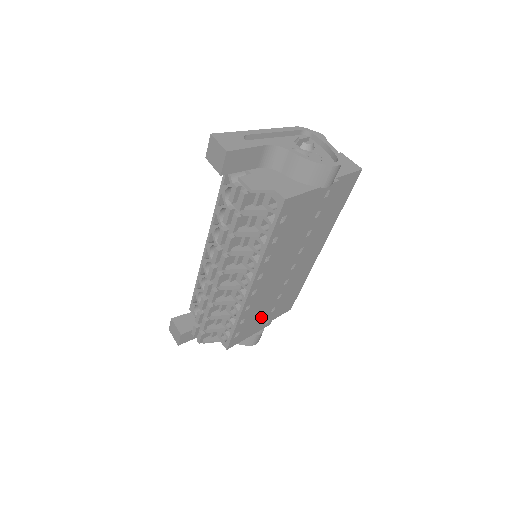
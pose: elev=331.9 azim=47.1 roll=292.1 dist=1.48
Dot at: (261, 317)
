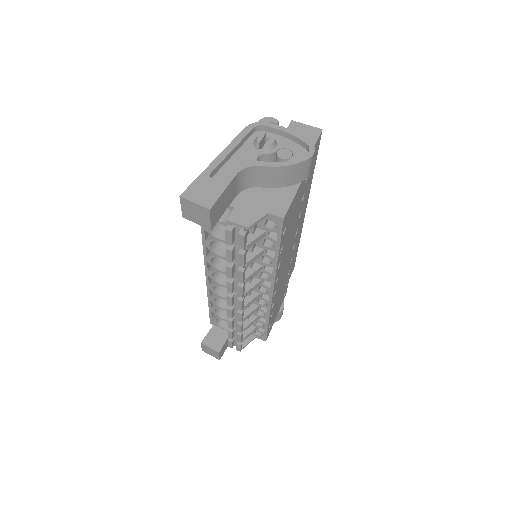
Dot at: (281, 298)
